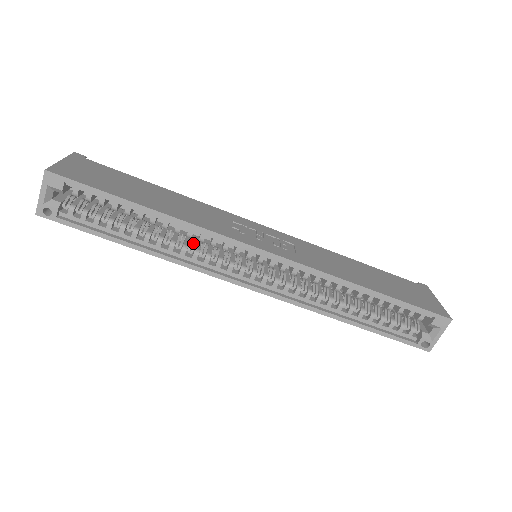
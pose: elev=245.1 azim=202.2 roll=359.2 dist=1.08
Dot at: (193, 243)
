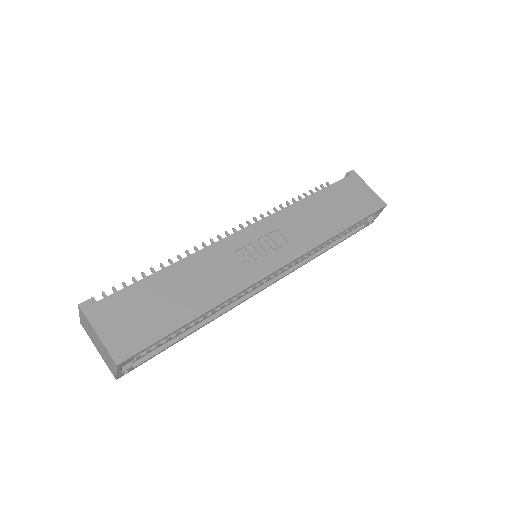
Dot at: occluded
